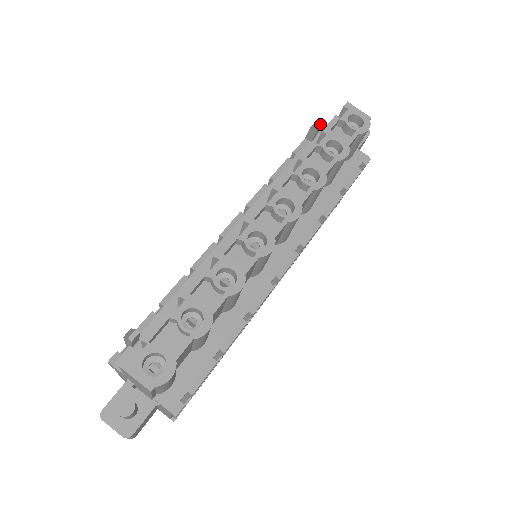
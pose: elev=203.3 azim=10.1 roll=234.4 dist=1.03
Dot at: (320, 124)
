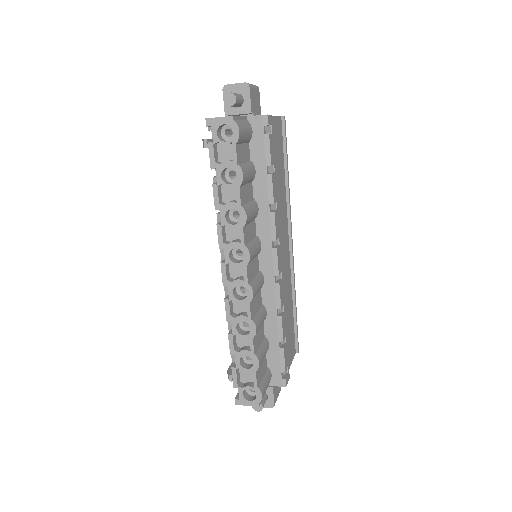
Dot at: occluded
